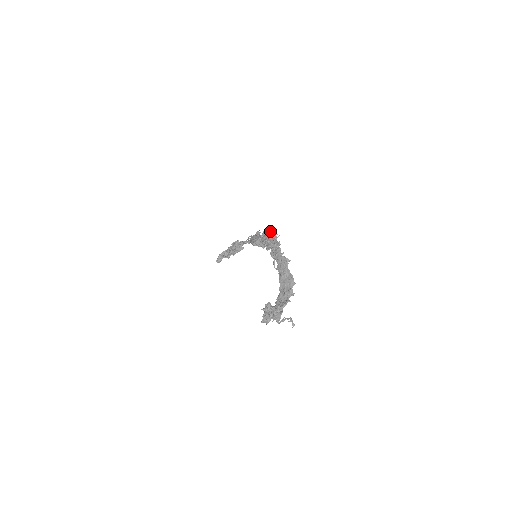
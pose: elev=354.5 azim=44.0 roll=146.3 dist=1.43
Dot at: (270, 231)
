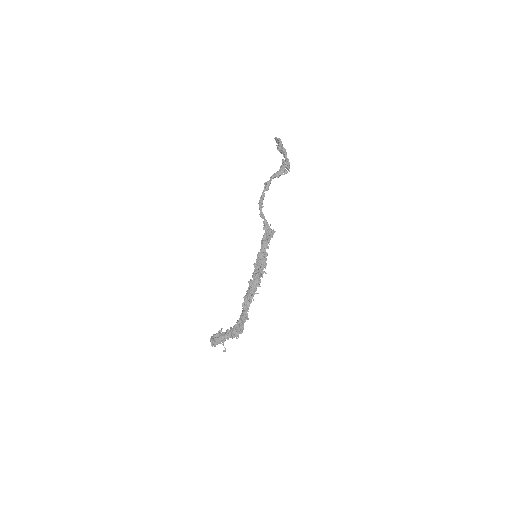
Dot at: (253, 288)
